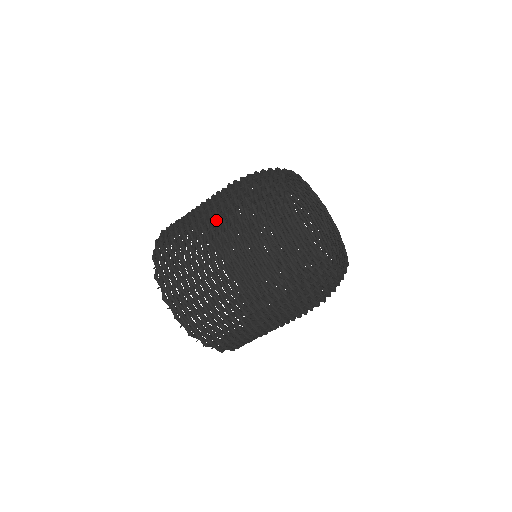
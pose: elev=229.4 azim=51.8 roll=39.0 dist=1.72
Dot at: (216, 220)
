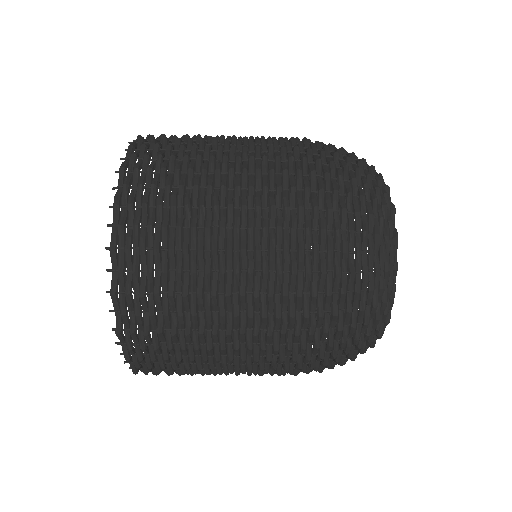
Dot at: (279, 263)
